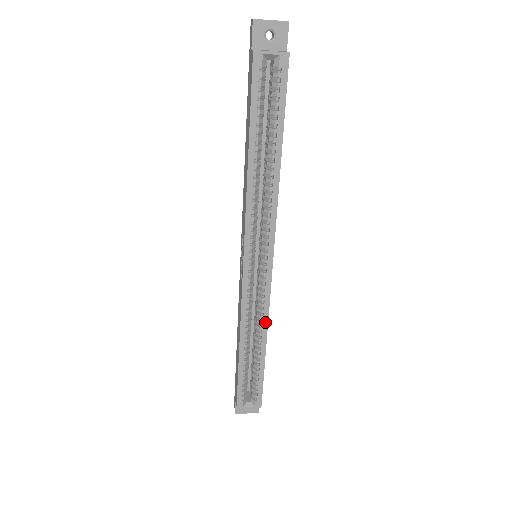
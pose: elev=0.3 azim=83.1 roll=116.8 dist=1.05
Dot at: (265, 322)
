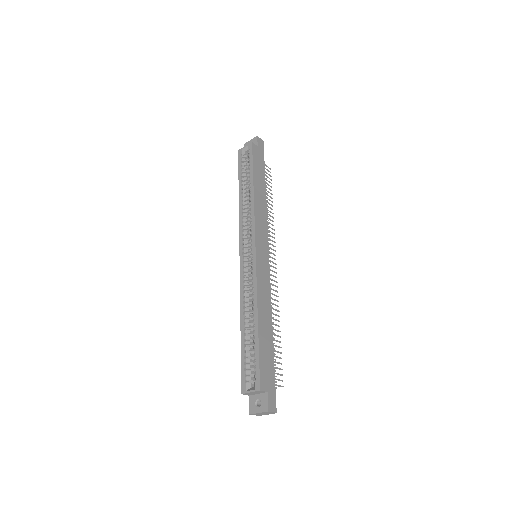
Dot at: (255, 295)
